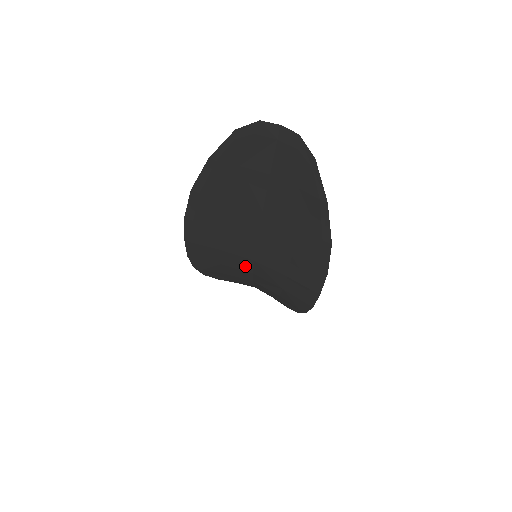
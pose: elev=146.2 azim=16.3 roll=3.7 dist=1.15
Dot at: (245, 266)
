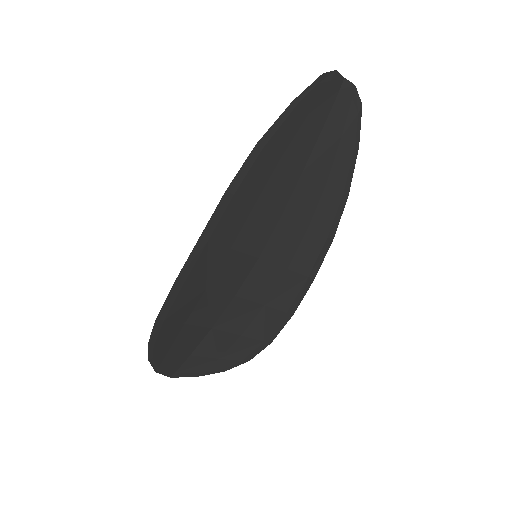
Dot at: (237, 279)
